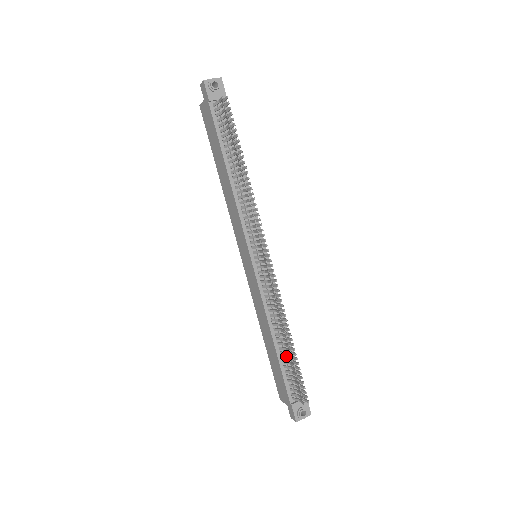
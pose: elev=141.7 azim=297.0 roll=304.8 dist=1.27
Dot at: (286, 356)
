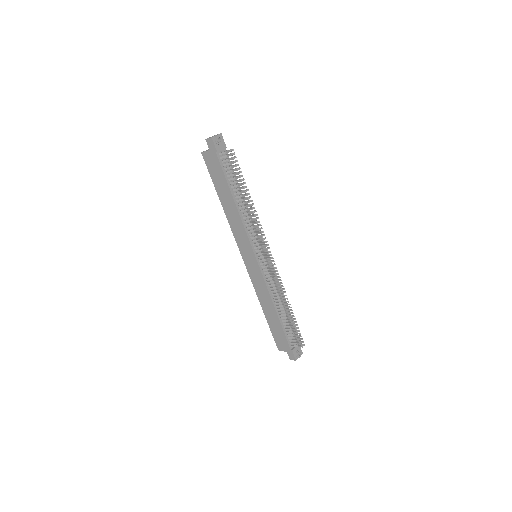
Dot at: (285, 319)
